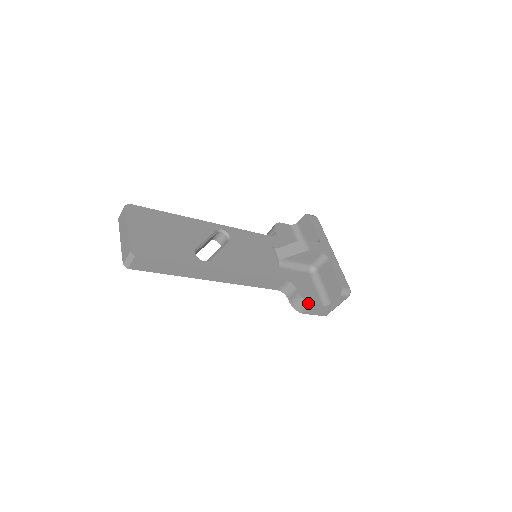
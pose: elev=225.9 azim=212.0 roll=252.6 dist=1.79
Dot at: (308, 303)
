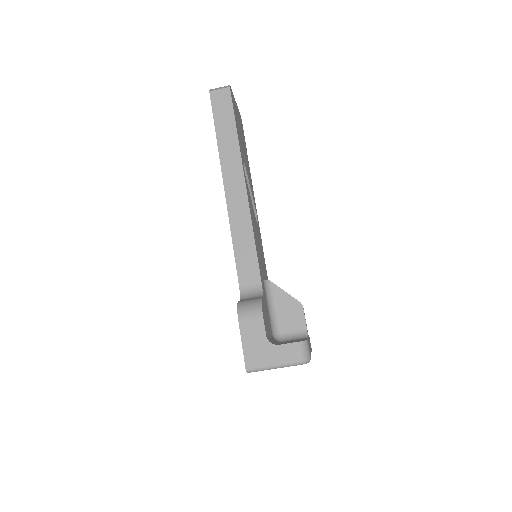
Dot at: (261, 308)
